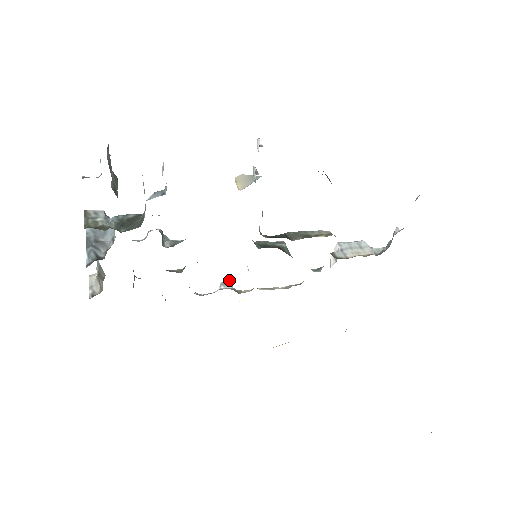
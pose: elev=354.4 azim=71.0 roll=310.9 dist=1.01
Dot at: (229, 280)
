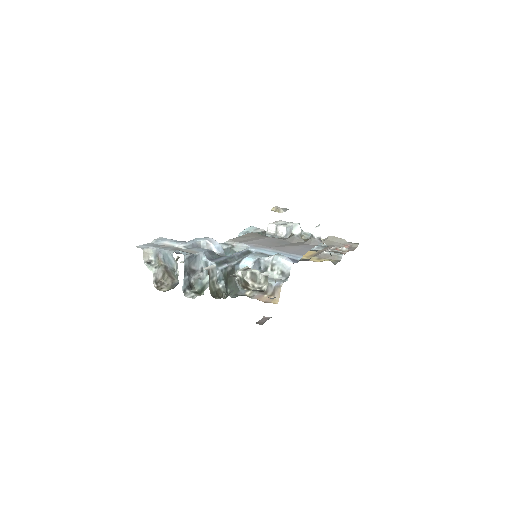
Dot at: occluded
